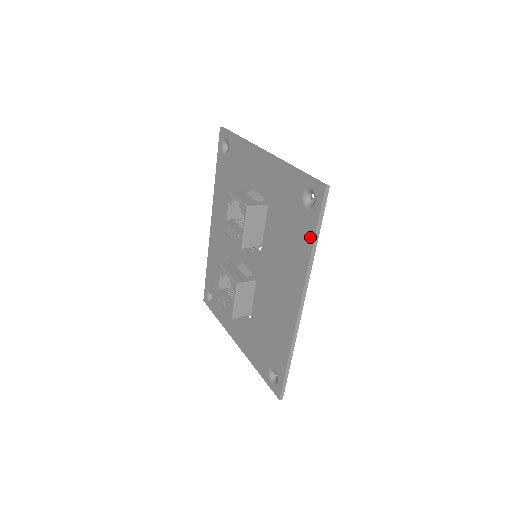
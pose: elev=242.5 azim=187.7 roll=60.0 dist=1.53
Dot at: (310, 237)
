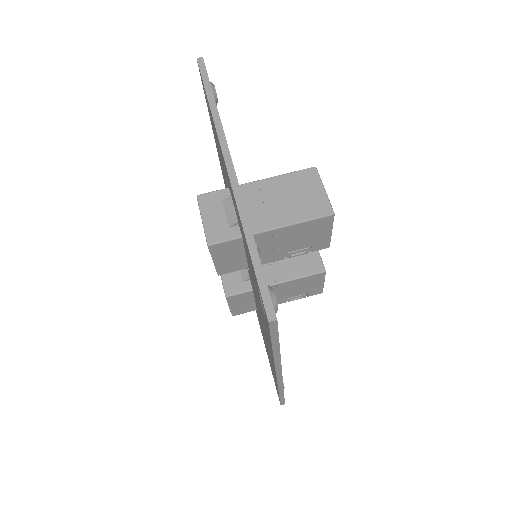
Dot at: occluded
